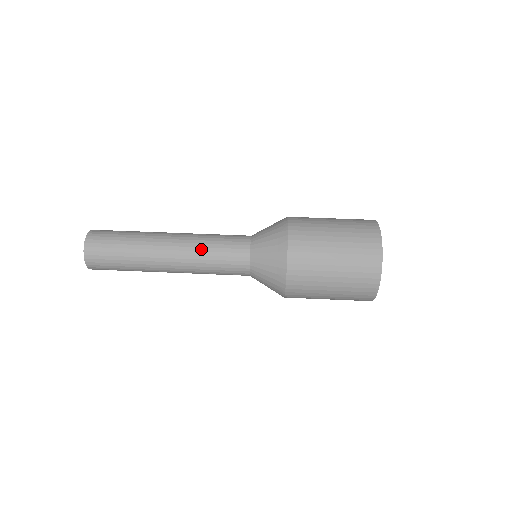
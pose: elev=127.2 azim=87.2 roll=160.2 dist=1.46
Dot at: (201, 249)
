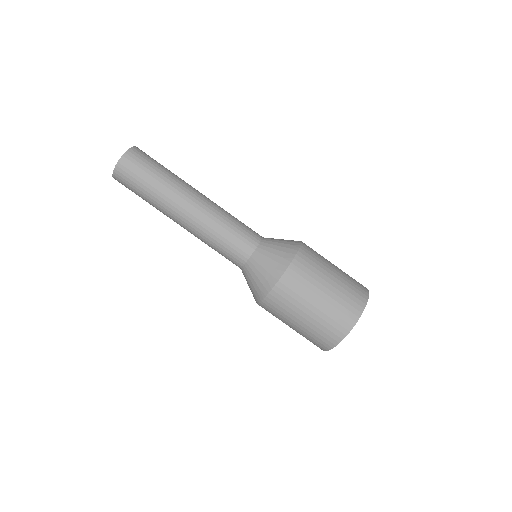
Dot at: (213, 227)
